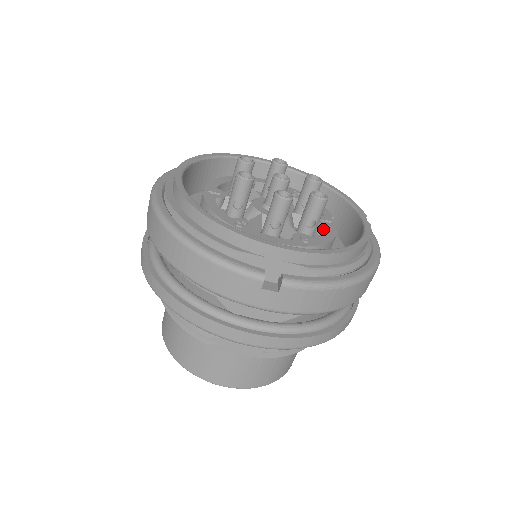
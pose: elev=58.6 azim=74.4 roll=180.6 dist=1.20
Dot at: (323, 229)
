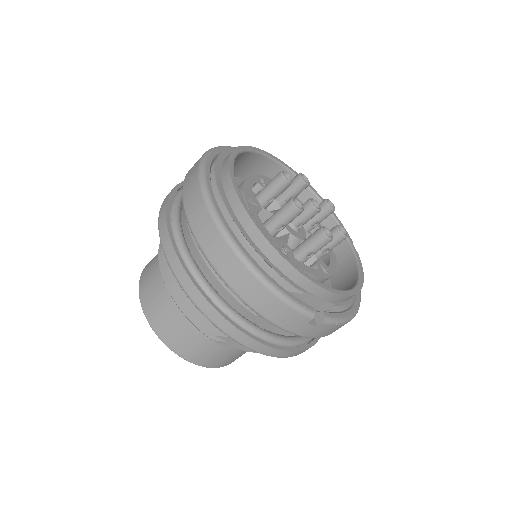
Dot at: occluded
